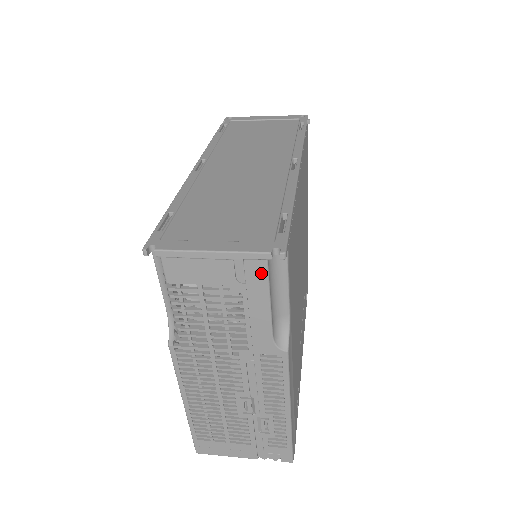
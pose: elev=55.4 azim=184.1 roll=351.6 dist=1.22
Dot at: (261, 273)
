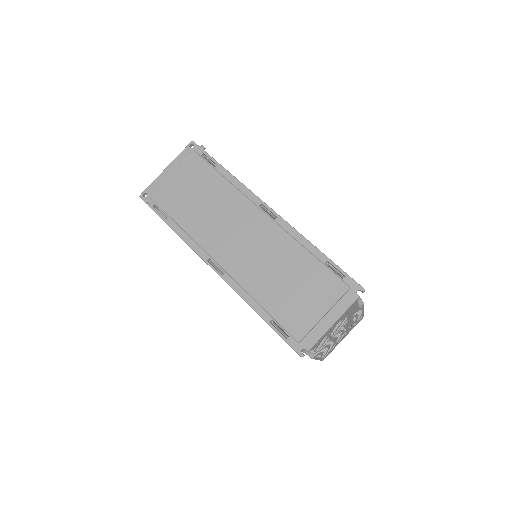
Dot at: (355, 304)
